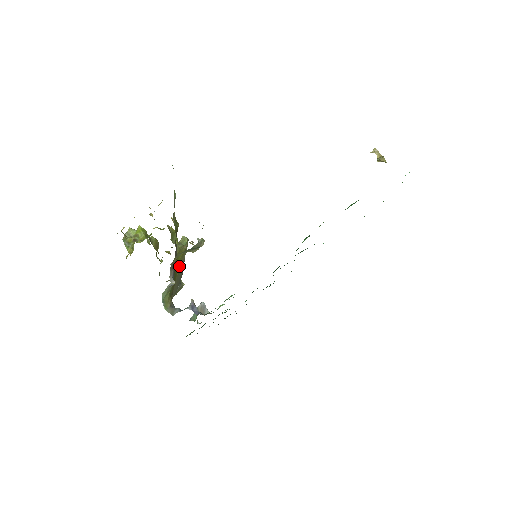
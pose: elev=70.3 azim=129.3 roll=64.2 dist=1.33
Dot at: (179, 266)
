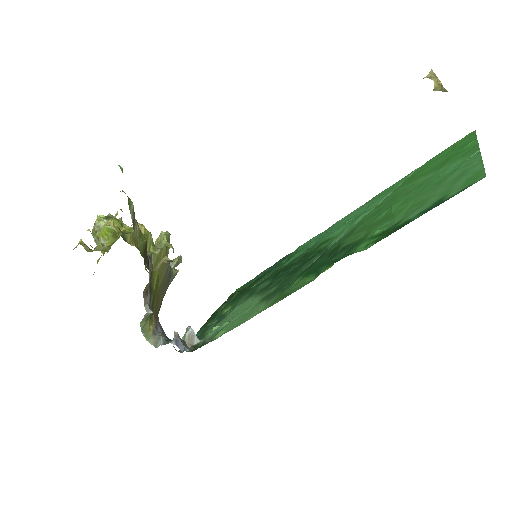
Dot at: (160, 275)
